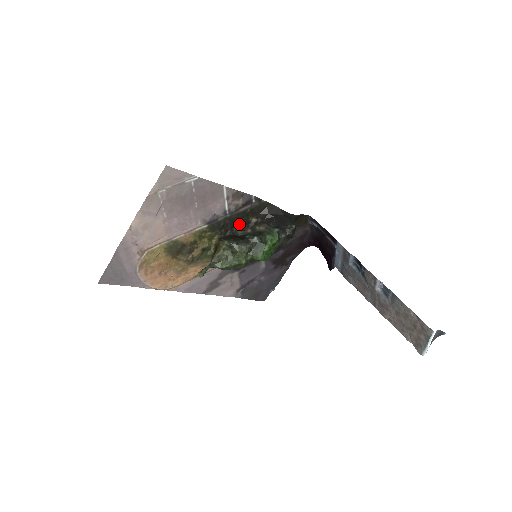
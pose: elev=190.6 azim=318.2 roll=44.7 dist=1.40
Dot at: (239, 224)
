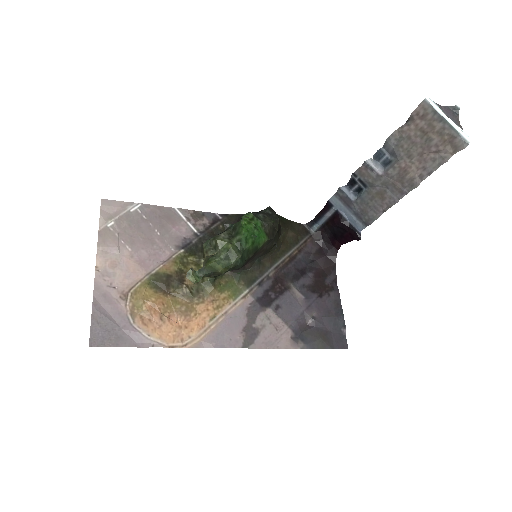
Dot at: occluded
